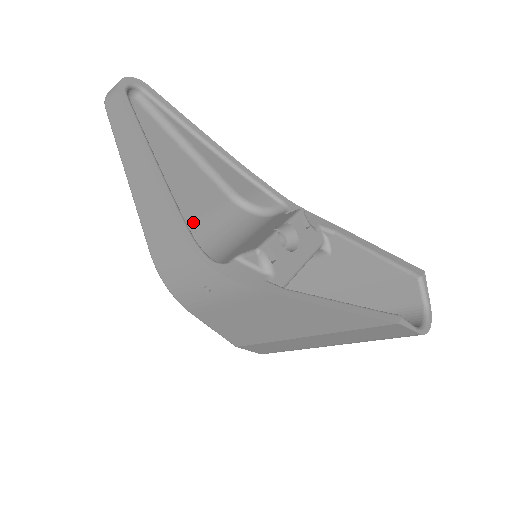
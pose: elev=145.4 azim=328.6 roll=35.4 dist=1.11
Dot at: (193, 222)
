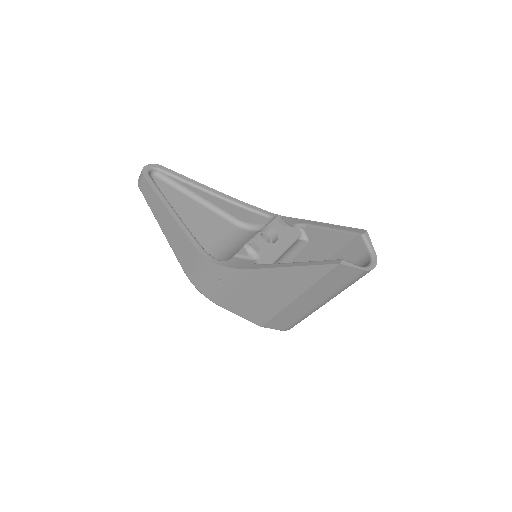
Dot at: (209, 245)
